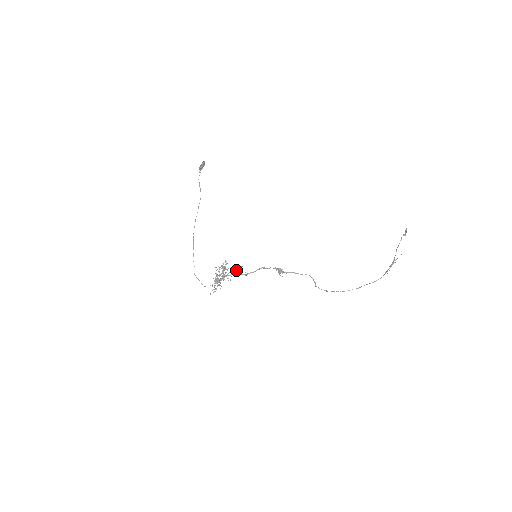
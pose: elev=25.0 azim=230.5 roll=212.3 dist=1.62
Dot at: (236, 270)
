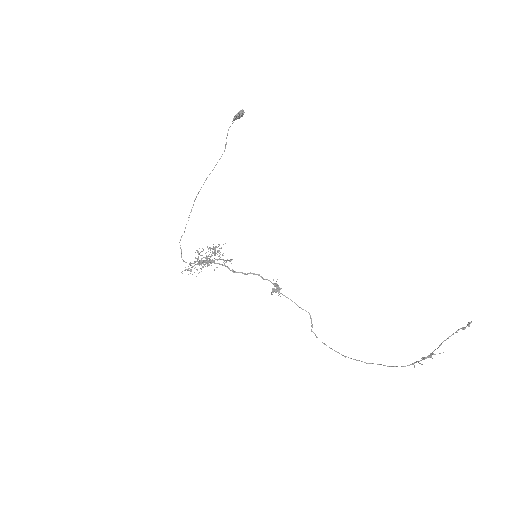
Dot at: (224, 260)
